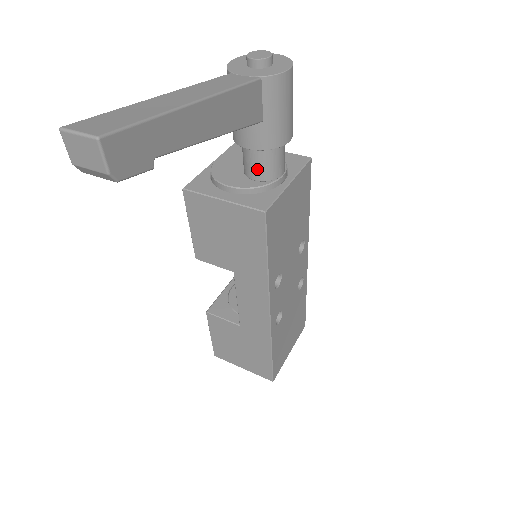
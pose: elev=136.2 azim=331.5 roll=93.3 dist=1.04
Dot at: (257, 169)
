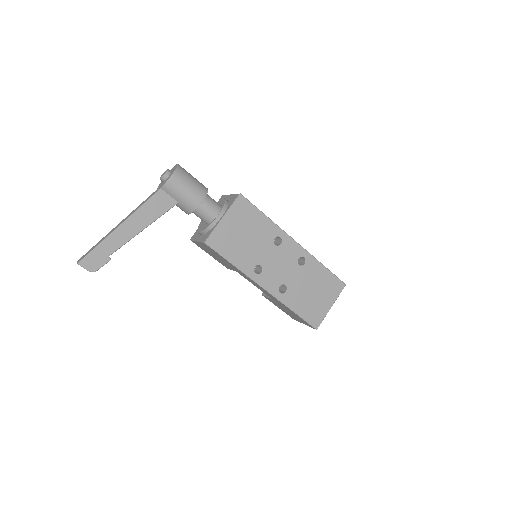
Dot at: (202, 220)
